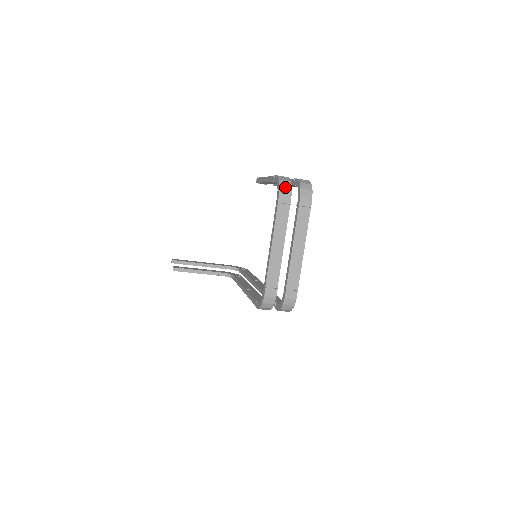
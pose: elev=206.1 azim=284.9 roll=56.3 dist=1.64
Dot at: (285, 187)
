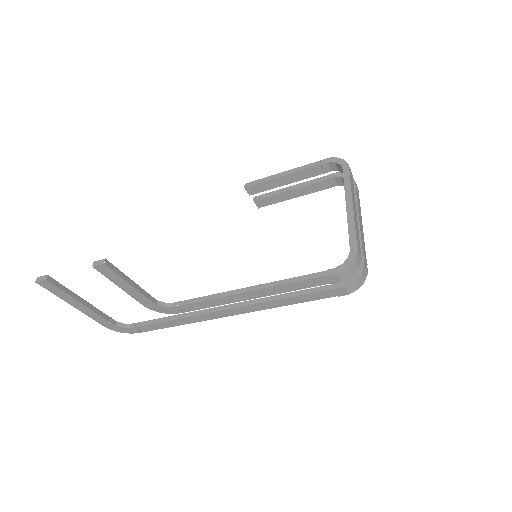
Dot at: occluded
